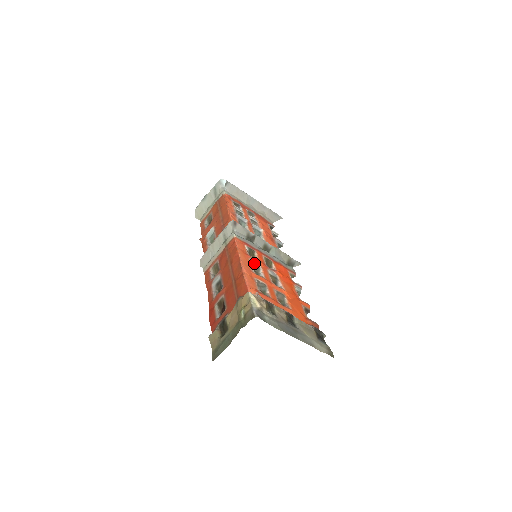
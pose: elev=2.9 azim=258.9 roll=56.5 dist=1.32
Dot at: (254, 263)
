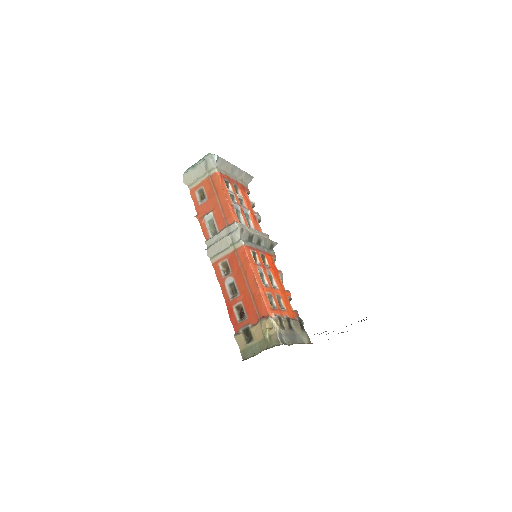
Dot at: (260, 271)
